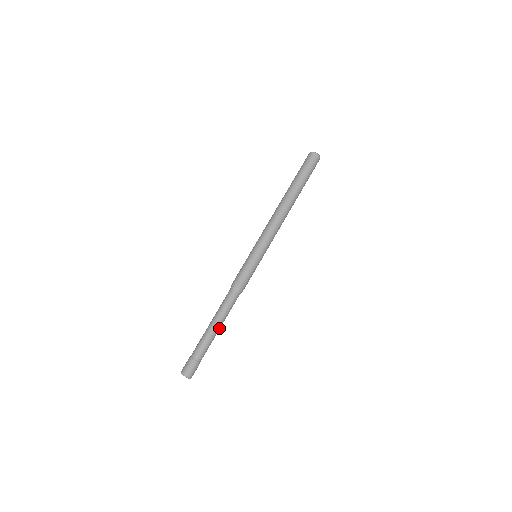
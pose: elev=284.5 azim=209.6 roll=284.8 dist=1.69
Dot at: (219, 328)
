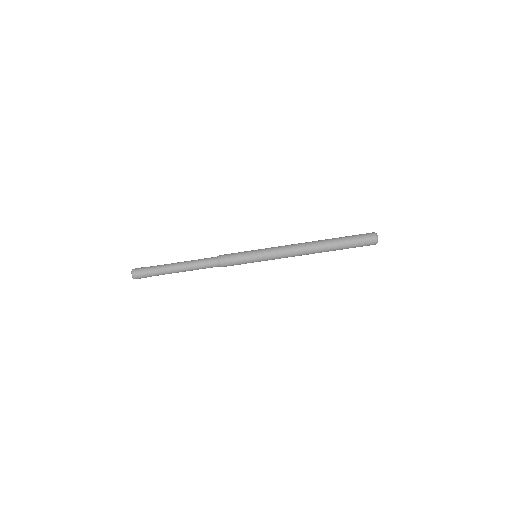
Dot at: occluded
